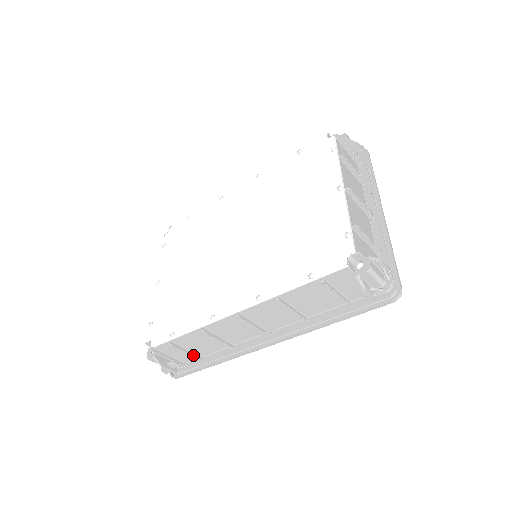
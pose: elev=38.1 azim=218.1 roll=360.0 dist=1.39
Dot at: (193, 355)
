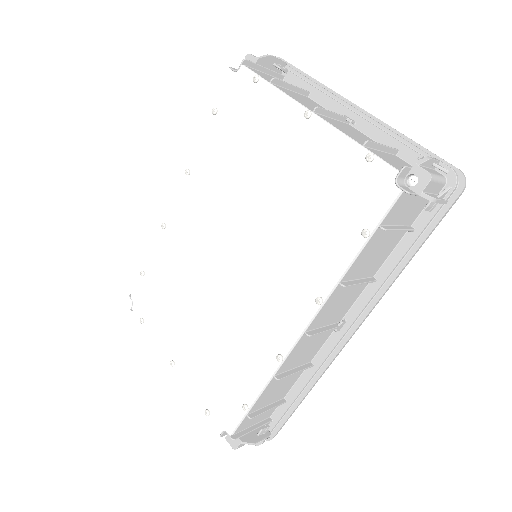
Dot at: (276, 405)
